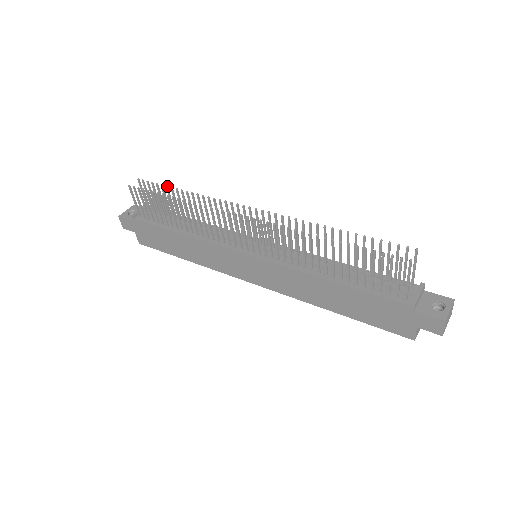
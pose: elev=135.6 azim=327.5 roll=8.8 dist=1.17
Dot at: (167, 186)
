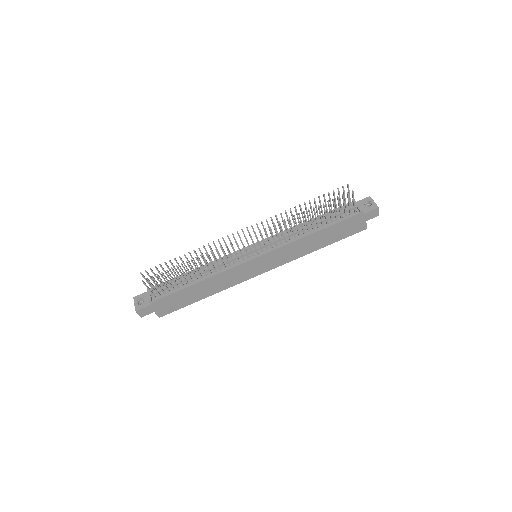
Dot at: (170, 260)
